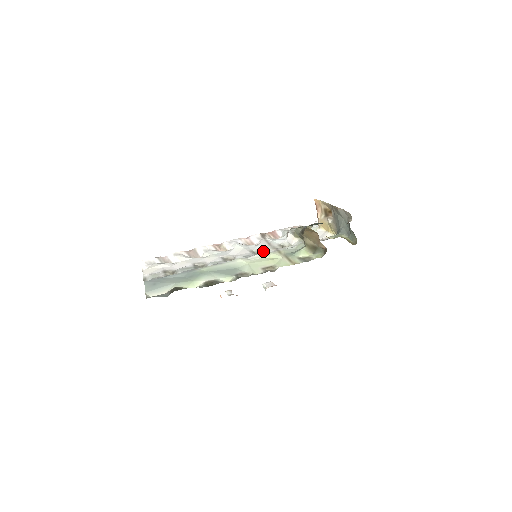
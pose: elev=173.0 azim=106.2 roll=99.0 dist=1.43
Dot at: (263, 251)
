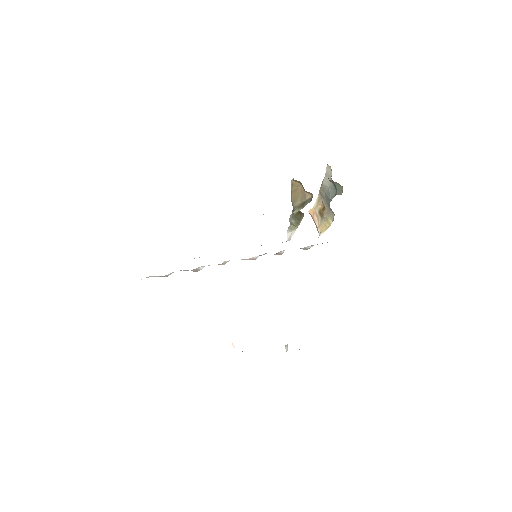
Dot at: (261, 245)
